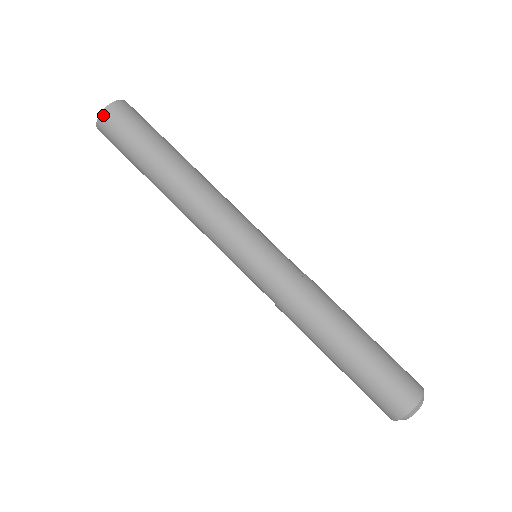
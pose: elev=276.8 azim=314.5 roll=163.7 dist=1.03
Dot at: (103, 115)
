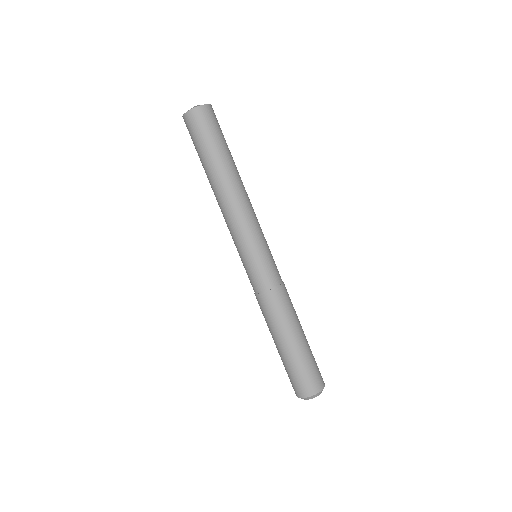
Dot at: (189, 113)
